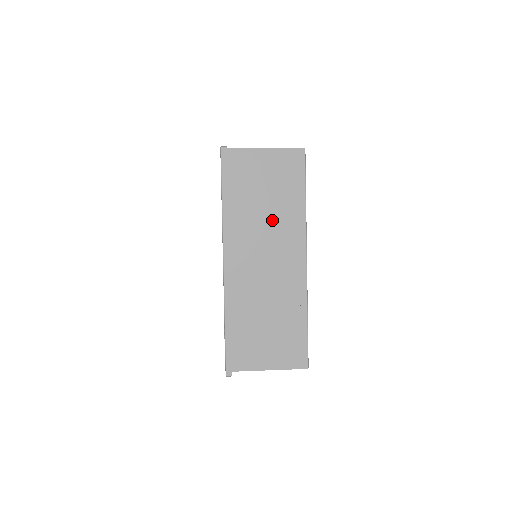
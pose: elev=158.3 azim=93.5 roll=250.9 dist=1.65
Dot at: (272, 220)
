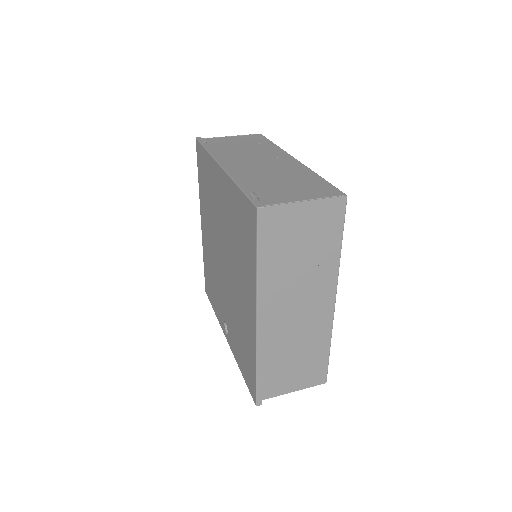
Dot at: (306, 272)
